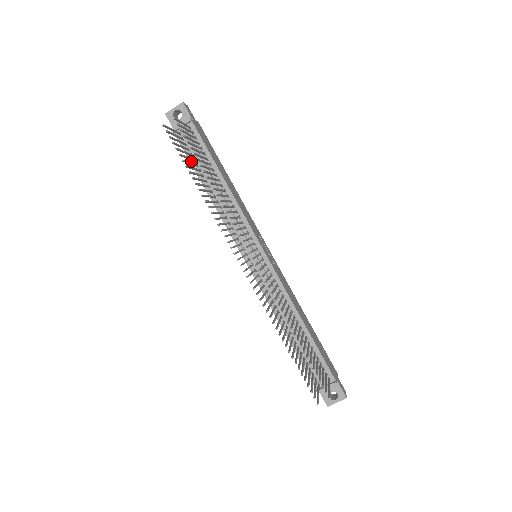
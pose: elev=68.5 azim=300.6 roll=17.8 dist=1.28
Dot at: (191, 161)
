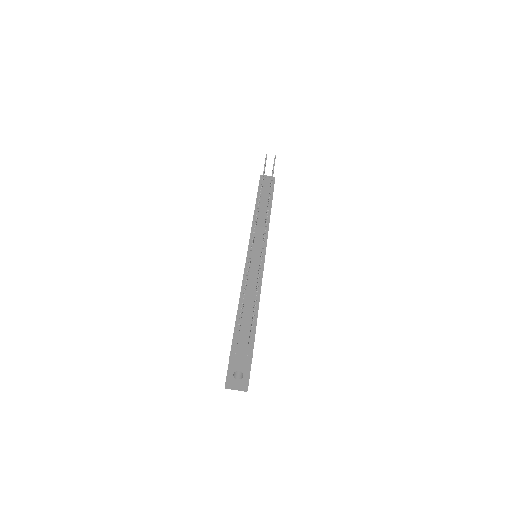
Dot at: (258, 193)
